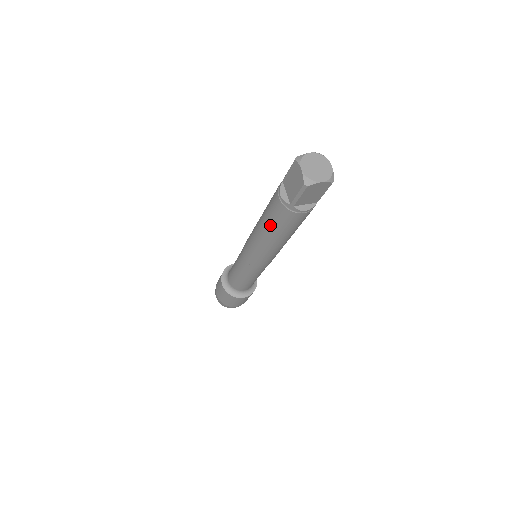
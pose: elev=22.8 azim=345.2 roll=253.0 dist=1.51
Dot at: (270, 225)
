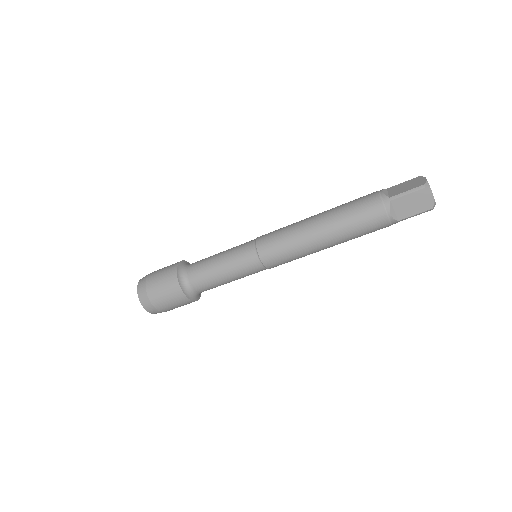
Dot at: (341, 211)
